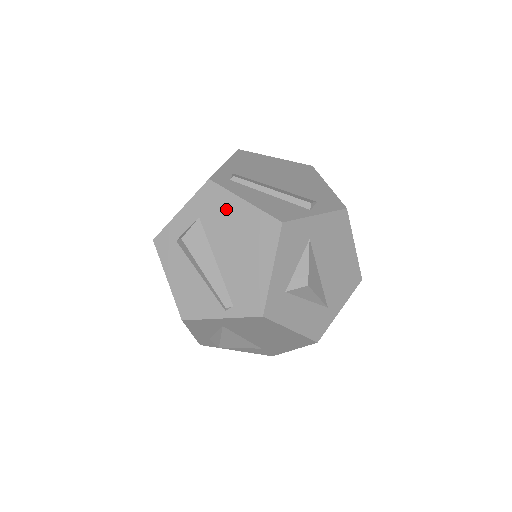
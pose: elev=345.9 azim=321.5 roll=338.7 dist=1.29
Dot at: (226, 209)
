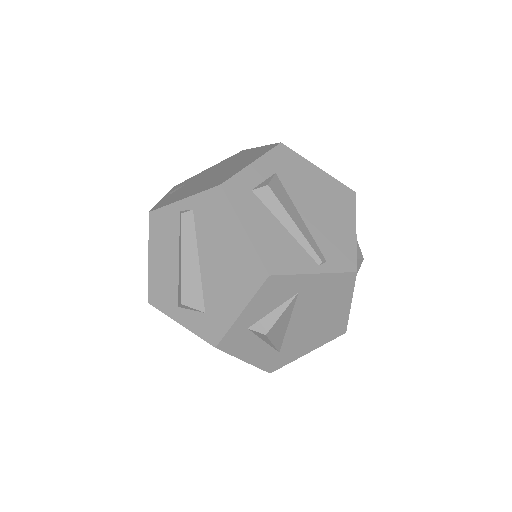
Dot at: (303, 171)
